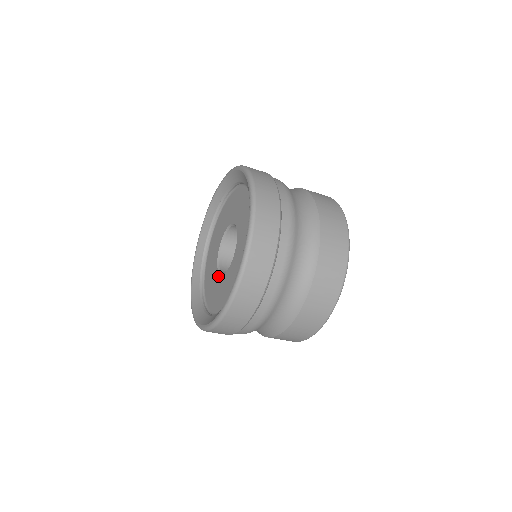
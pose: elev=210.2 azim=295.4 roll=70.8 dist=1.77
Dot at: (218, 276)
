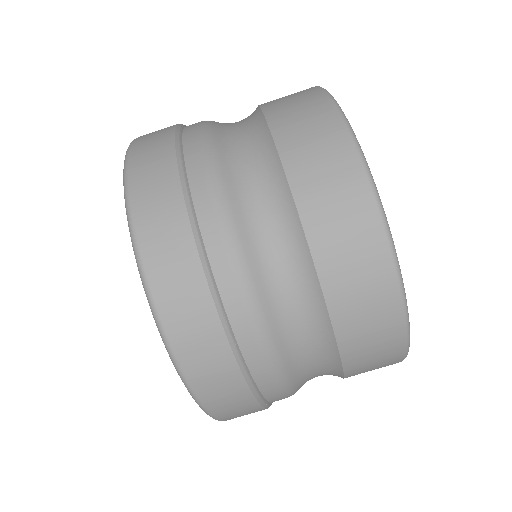
Dot at: occluded
